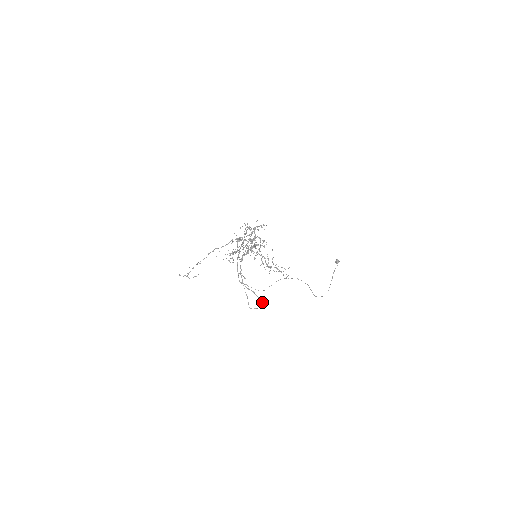
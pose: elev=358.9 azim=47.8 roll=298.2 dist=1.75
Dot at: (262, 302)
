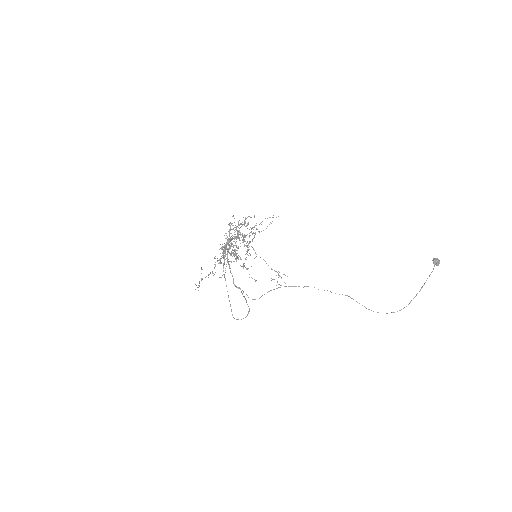
Dot at: (248, 313)
